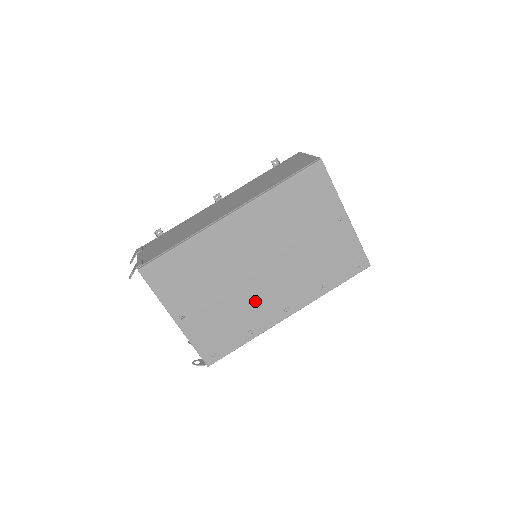
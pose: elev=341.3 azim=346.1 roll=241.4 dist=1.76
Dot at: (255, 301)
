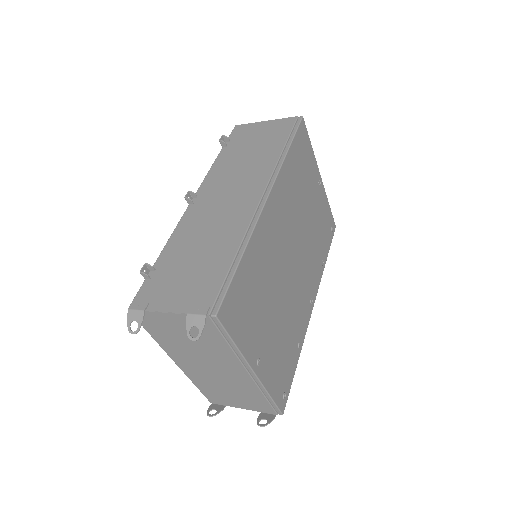
Dot at: (295, 303)
